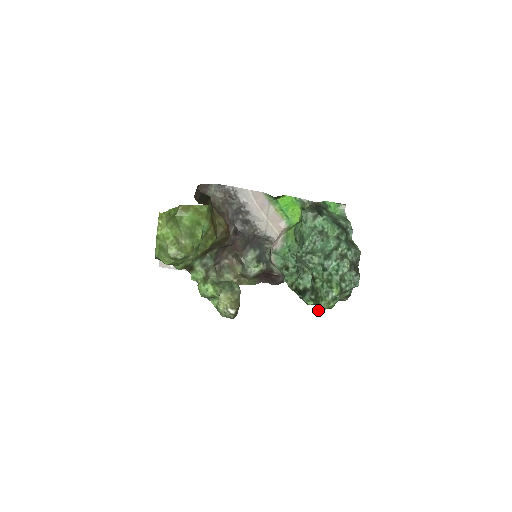
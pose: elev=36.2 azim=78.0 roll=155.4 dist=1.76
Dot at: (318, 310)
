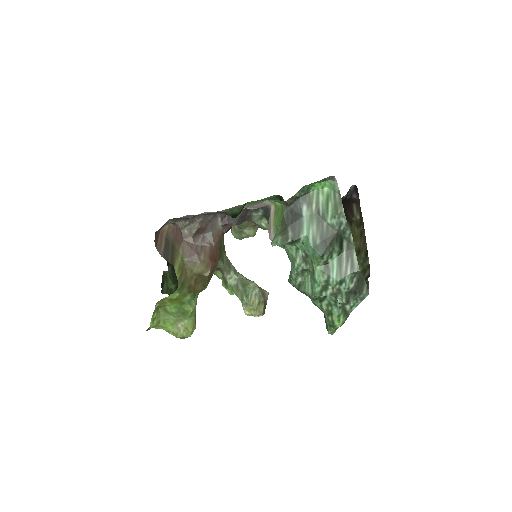
Dot at: occluded
